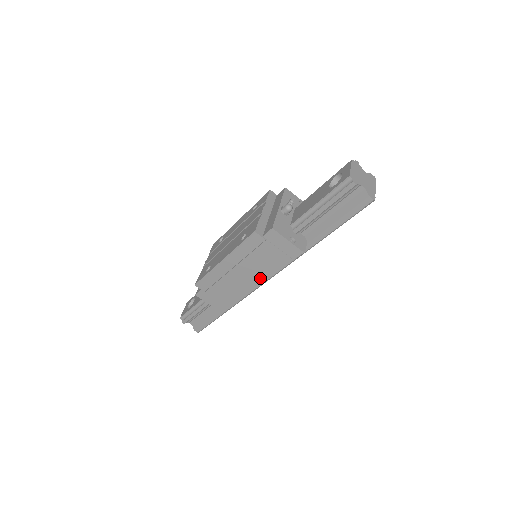
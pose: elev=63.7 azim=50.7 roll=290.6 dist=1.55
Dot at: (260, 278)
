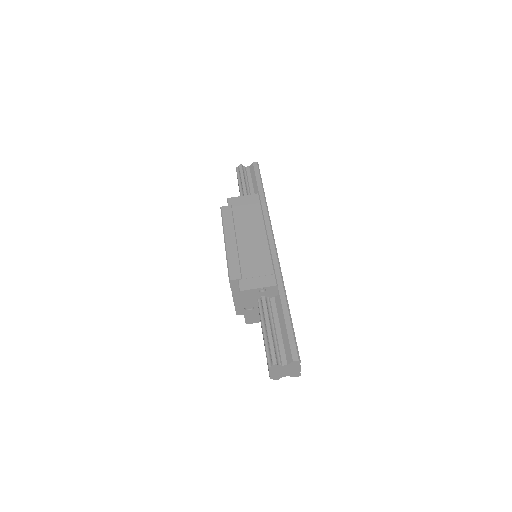
Dot at: (259, 230)
